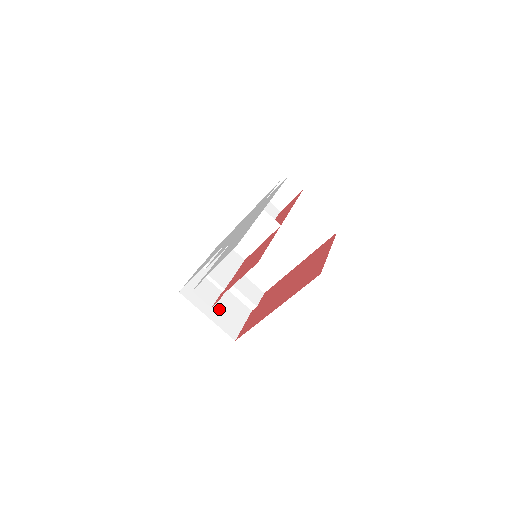
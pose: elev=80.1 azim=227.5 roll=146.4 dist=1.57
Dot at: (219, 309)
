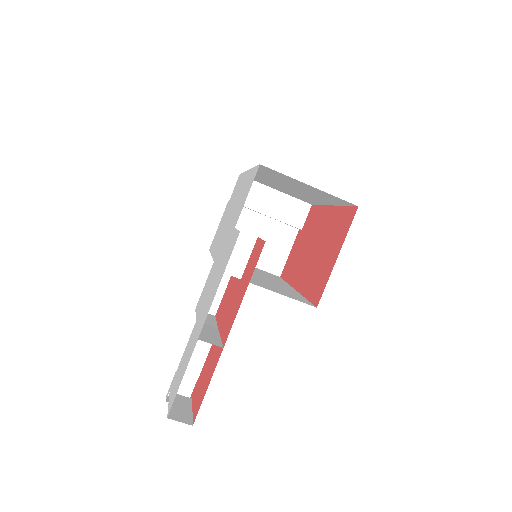
Dot at: occluded
